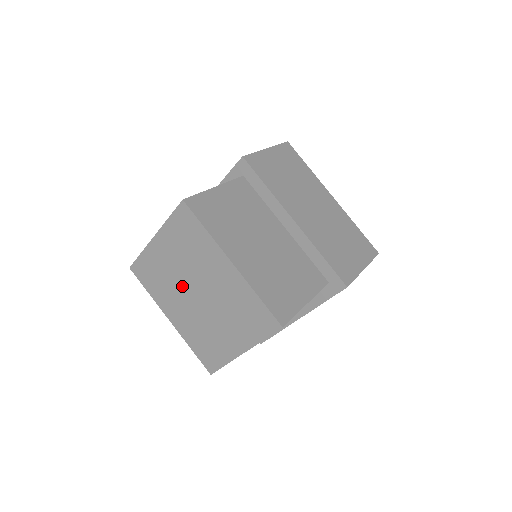
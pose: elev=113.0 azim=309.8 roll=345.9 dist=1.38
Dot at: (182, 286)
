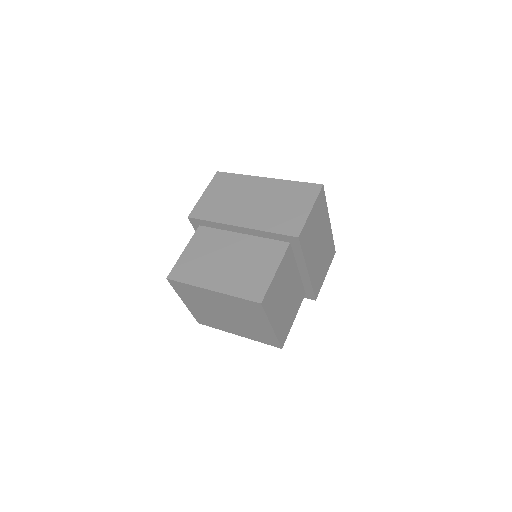
Dot at: (218, 316)
